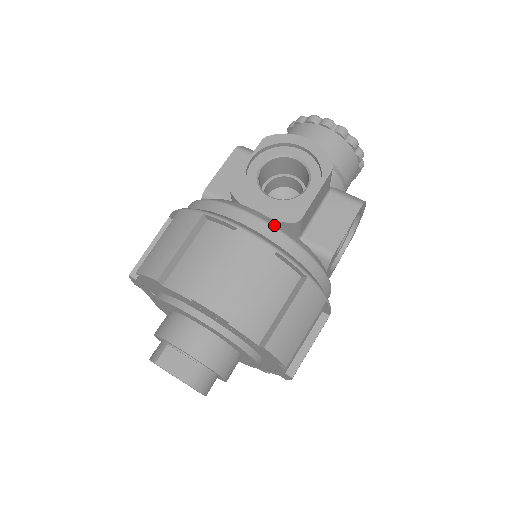
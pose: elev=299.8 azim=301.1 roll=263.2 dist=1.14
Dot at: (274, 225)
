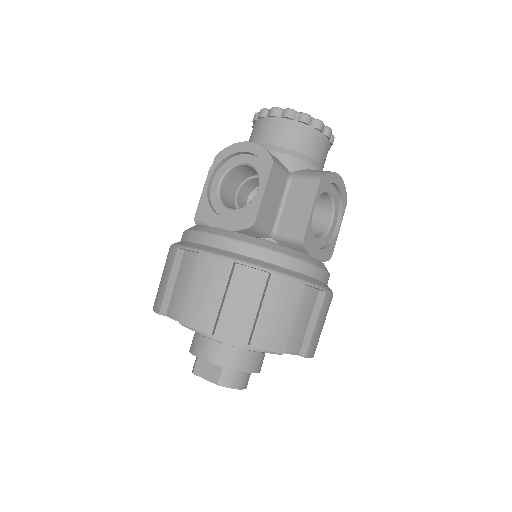
Dot at: (232, 237)
